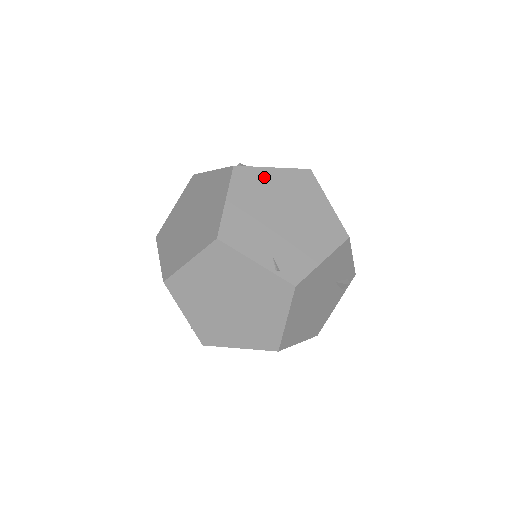
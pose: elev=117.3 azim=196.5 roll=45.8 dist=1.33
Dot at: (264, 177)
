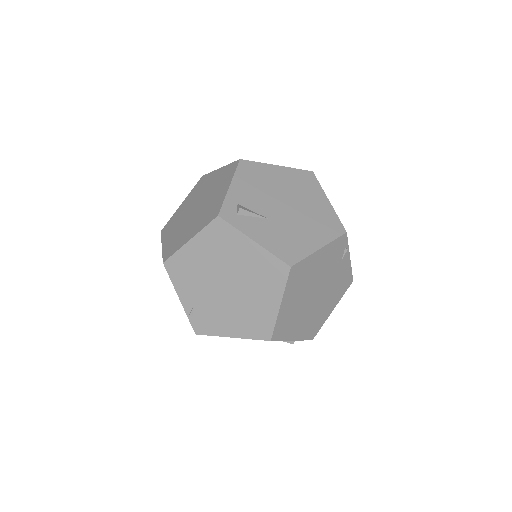
Dot at: (238, 244)
